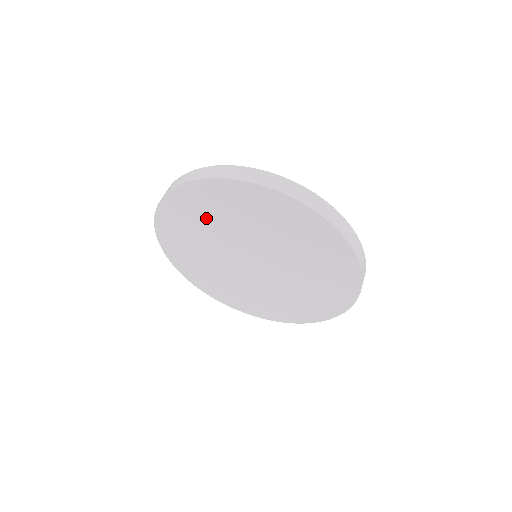
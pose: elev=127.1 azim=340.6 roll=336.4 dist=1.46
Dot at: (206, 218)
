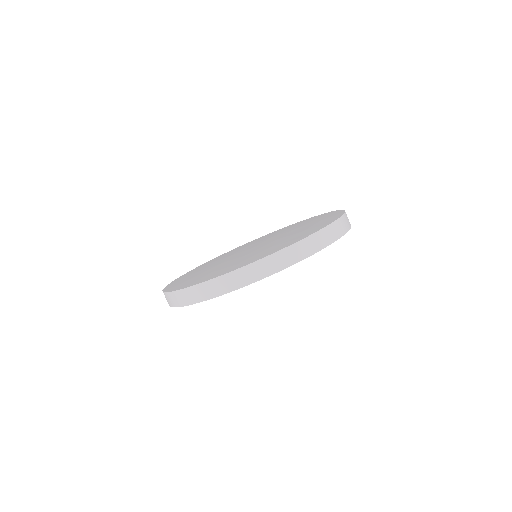
Dot at: occluded
